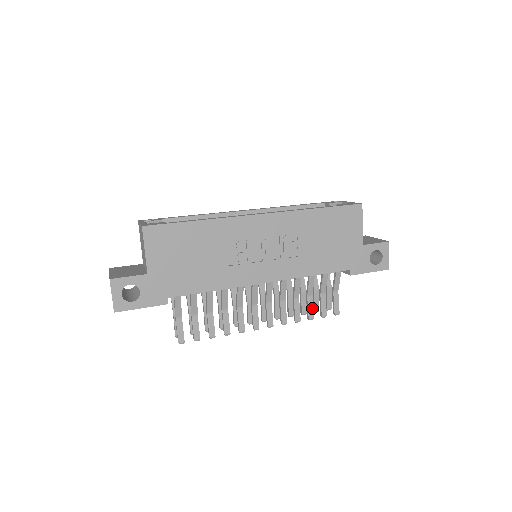
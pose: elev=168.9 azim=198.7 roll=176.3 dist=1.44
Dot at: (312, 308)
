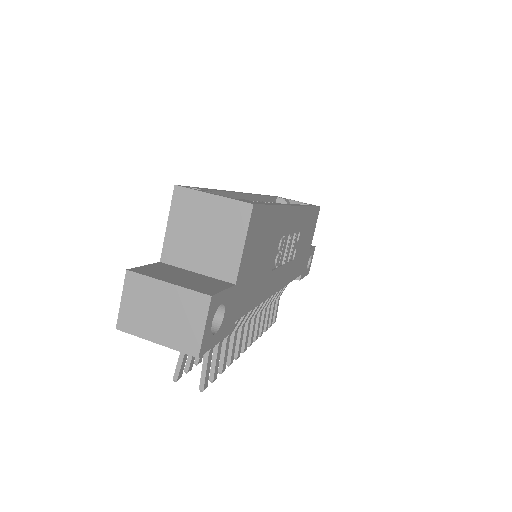
Dot at: occluded
